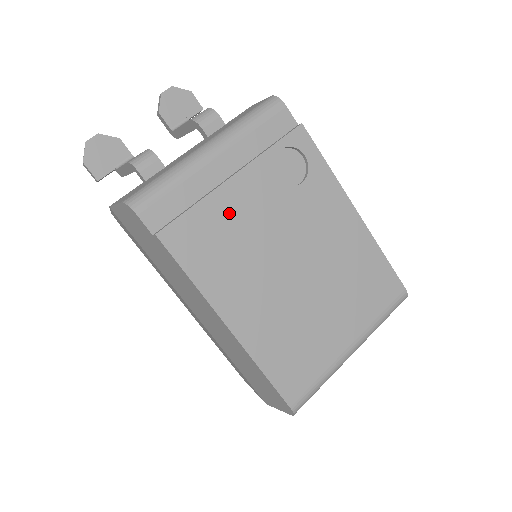
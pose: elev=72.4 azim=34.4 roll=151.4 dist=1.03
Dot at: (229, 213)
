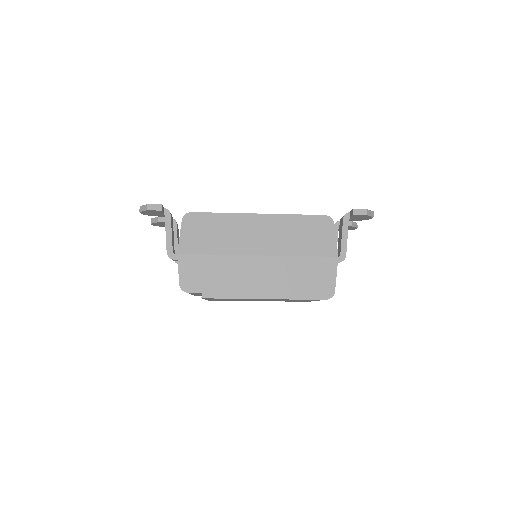
Dot at: occluded
